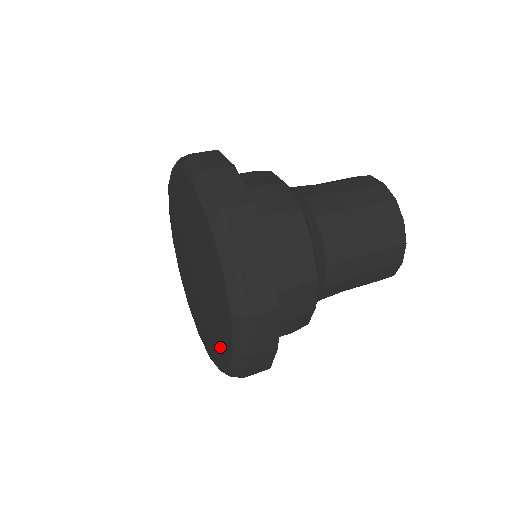
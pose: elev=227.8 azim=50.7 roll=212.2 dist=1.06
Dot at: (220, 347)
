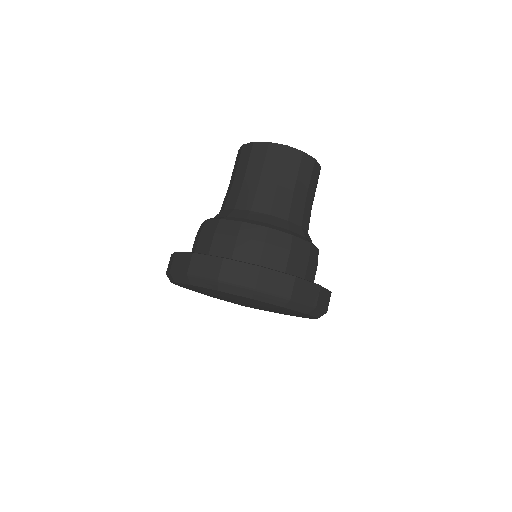
Dot at: occluded
